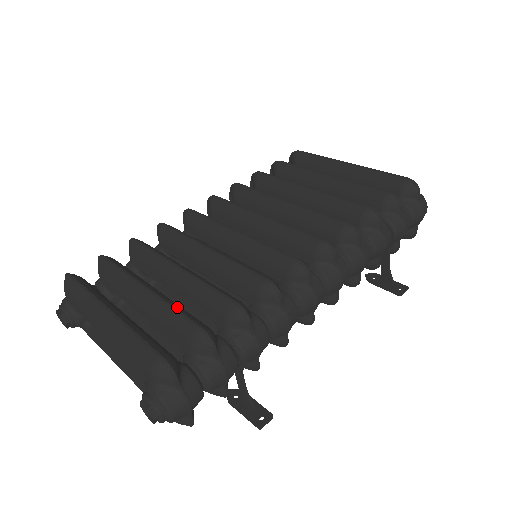
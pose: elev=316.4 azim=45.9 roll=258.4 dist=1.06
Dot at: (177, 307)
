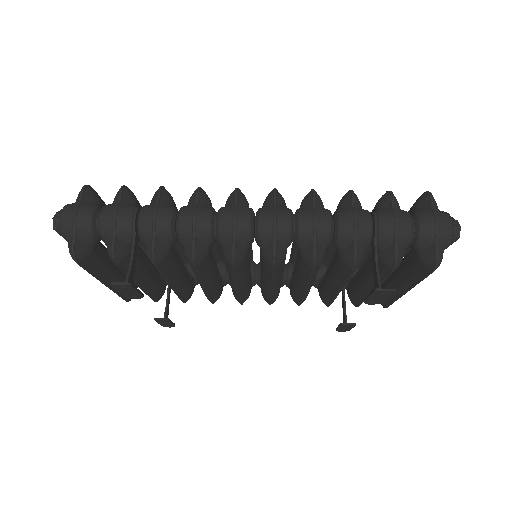
Dot at: occluded
